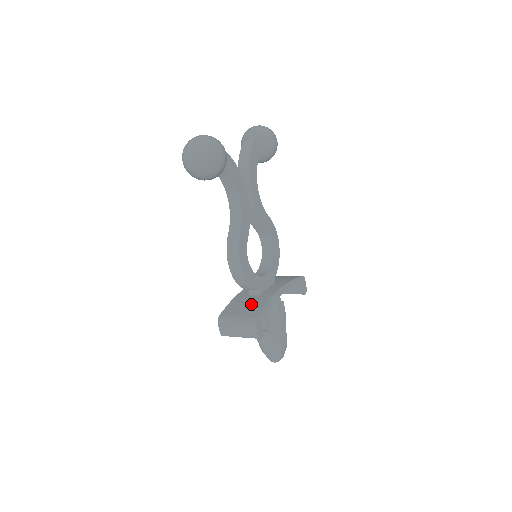
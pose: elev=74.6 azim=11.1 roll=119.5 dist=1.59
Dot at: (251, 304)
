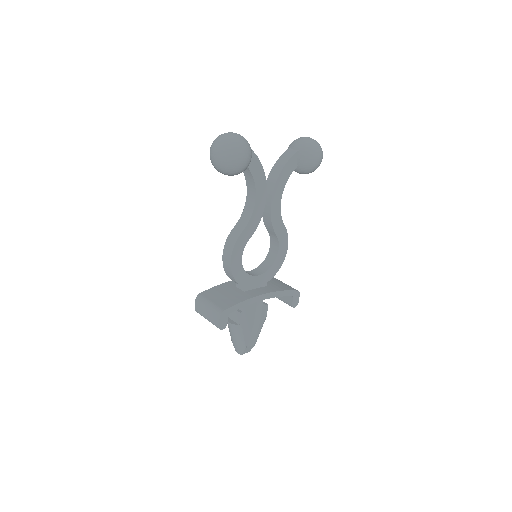
Dot at: (230, 296)
